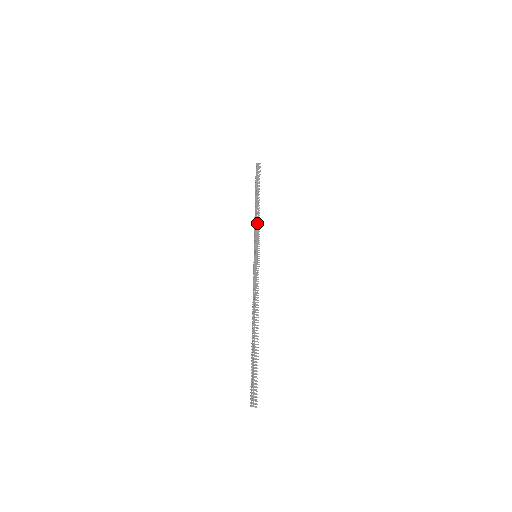
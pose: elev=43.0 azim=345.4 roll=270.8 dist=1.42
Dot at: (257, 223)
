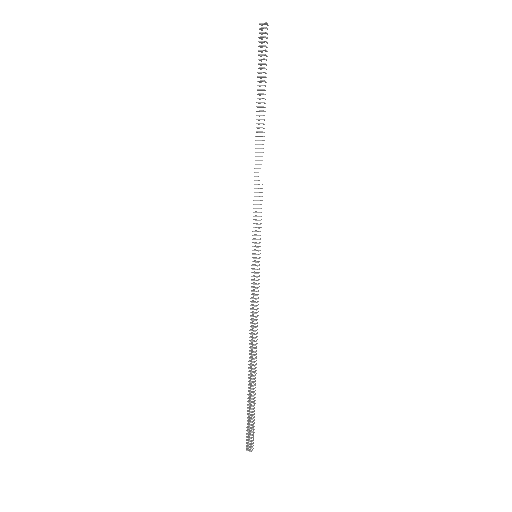
Dot at: occluded
